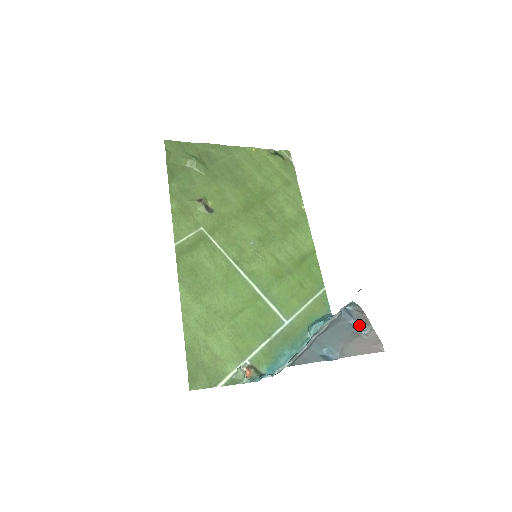
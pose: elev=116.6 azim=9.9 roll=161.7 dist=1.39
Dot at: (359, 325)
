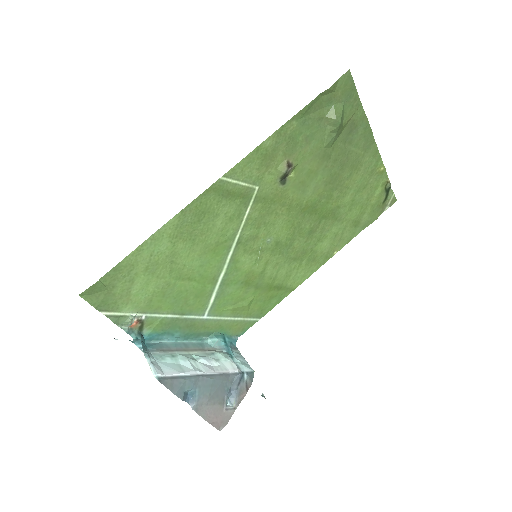
Dot at: (234, 395)
